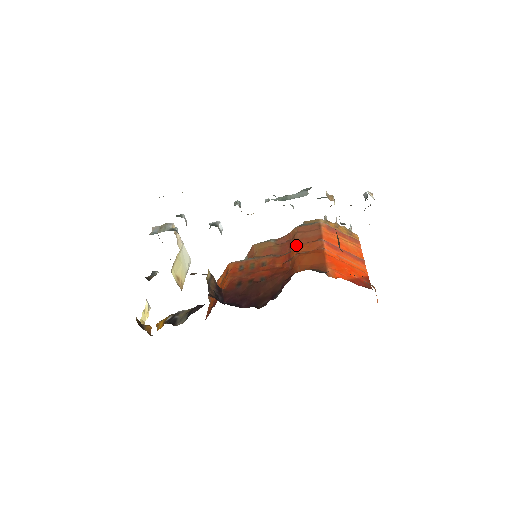
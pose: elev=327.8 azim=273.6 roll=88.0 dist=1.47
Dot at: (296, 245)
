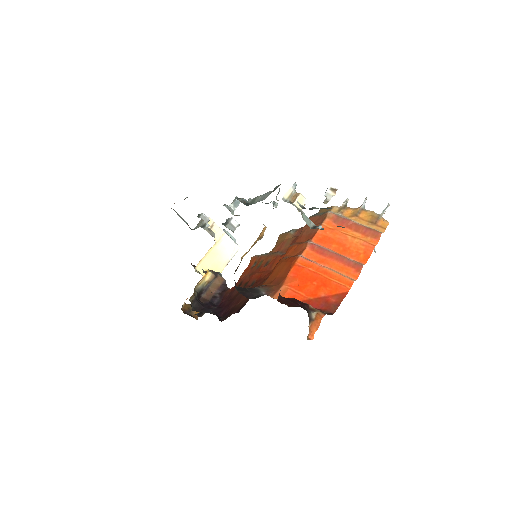
Dot at: occluded
